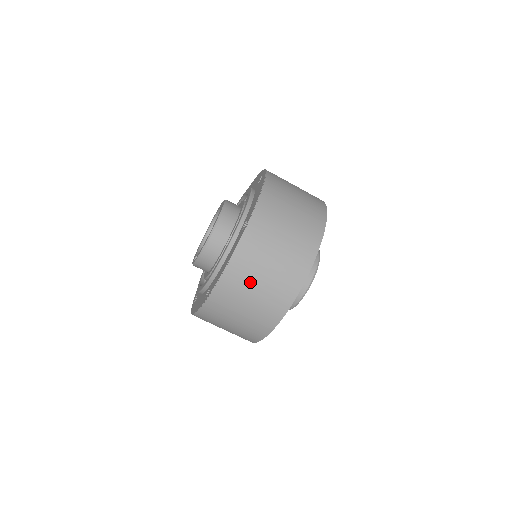
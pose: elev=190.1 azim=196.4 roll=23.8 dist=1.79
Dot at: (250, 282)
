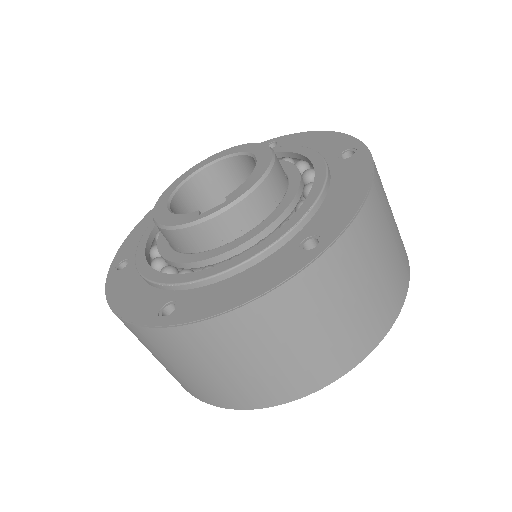
Dot at: (385, 231)
